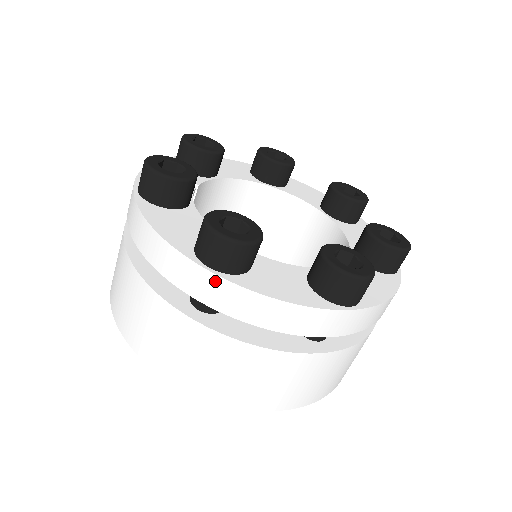
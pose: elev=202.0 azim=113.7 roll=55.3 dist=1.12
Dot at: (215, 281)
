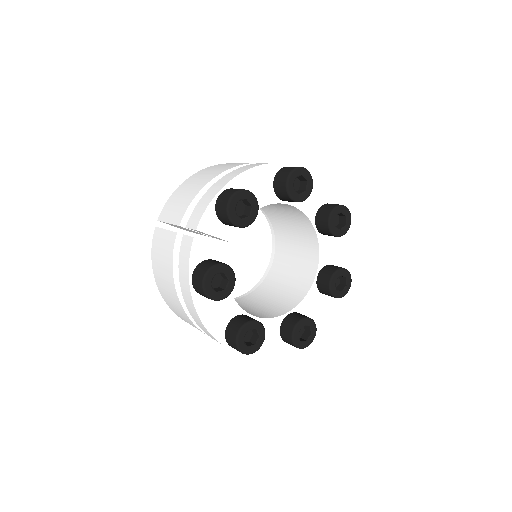
Dot at: (233, 350)
